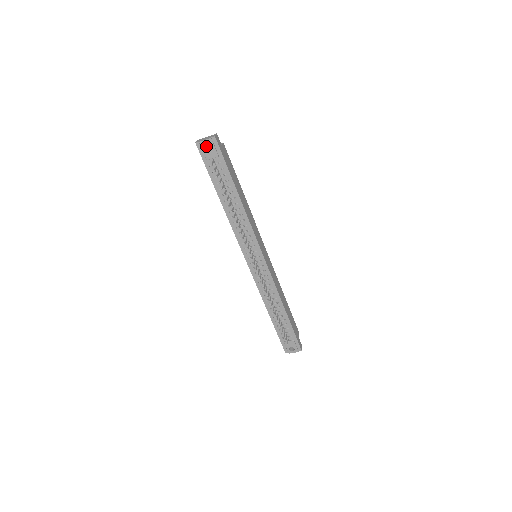
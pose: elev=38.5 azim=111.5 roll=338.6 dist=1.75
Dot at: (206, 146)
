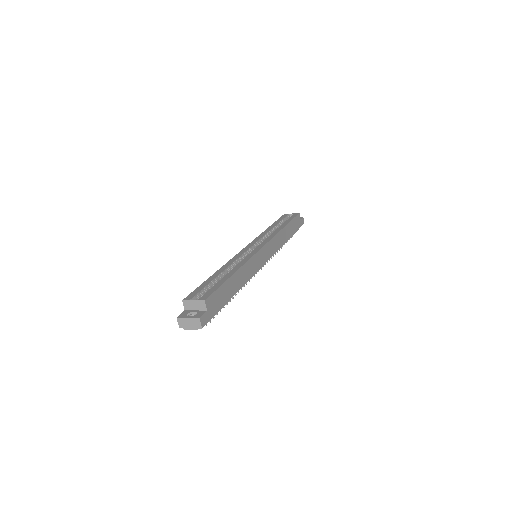
Dot at: occluded
